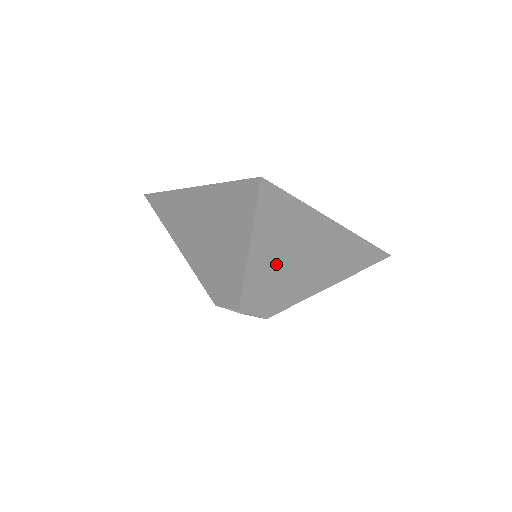
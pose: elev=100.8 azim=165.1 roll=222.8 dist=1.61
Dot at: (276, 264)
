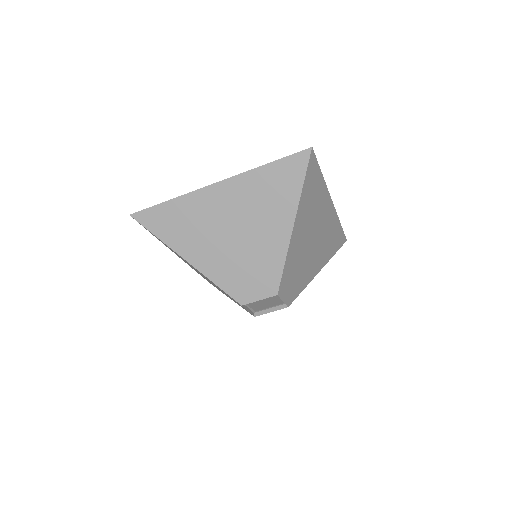
Dot at: (303, 241)
